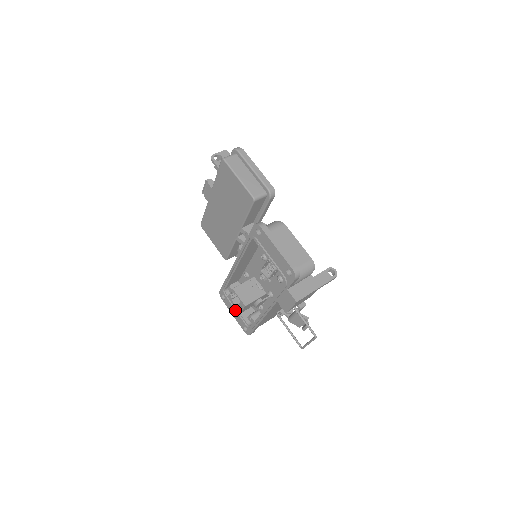
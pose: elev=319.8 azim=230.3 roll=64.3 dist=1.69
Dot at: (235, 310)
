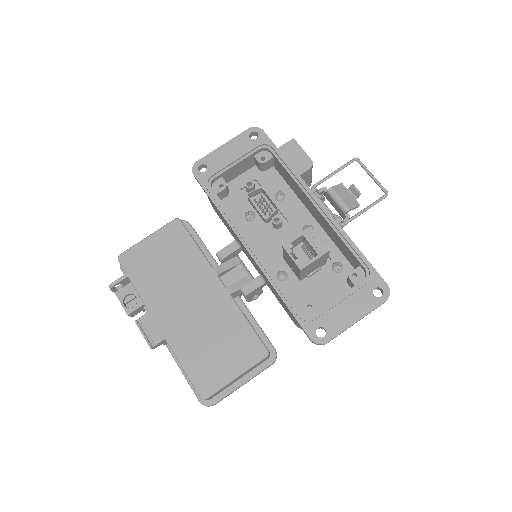
Dot at: (340, 300)
